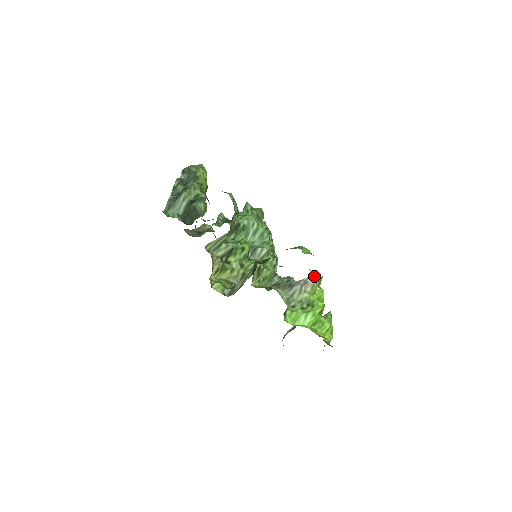
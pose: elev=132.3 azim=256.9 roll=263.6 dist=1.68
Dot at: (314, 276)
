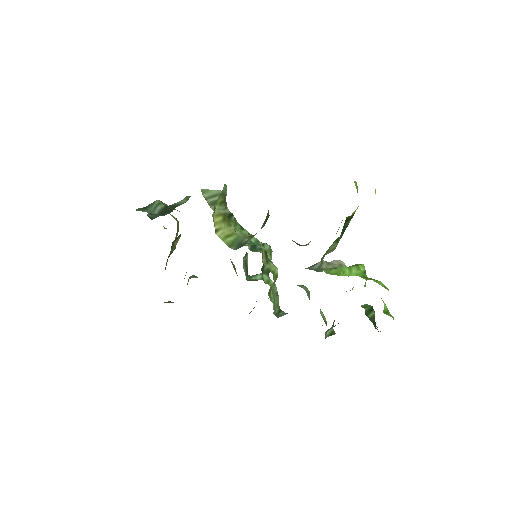
Dot at: occluded
